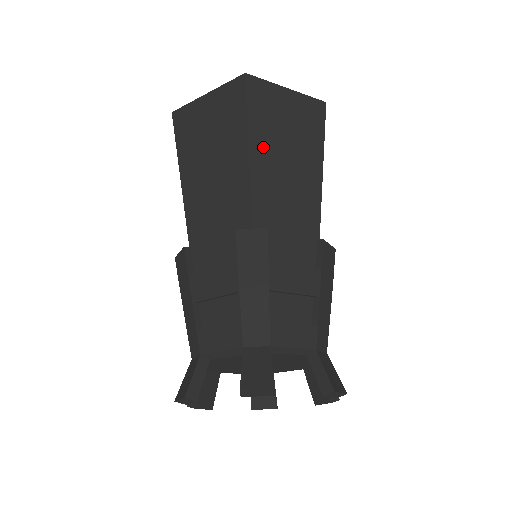
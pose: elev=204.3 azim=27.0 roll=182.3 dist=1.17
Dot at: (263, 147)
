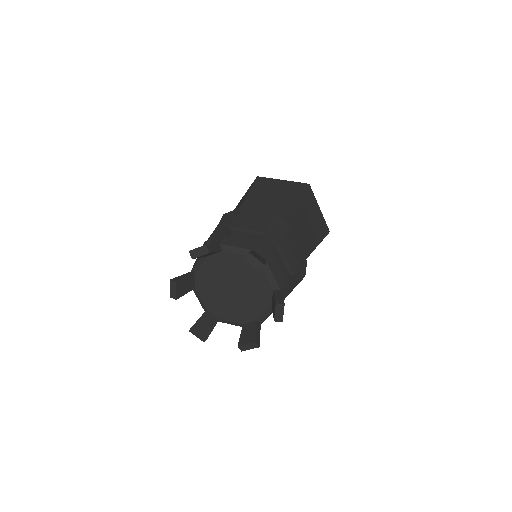
Dot at: (257, 195)
